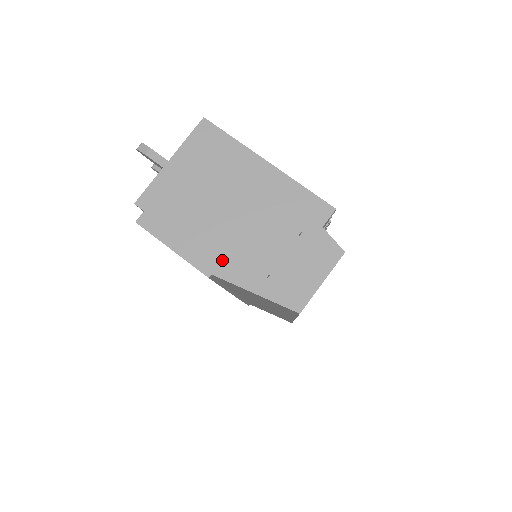
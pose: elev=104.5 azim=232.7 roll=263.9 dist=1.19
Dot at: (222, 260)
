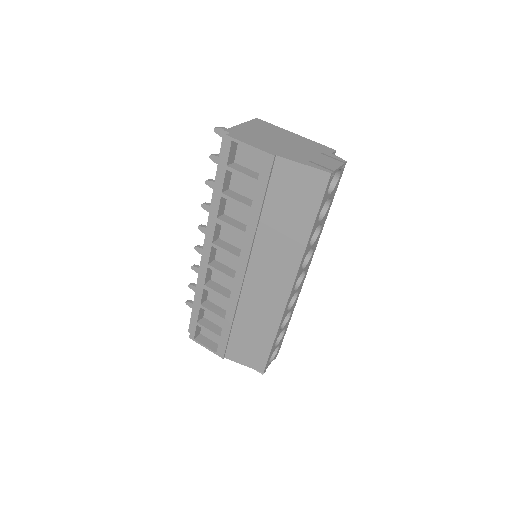
Dot at: (281, 152)
